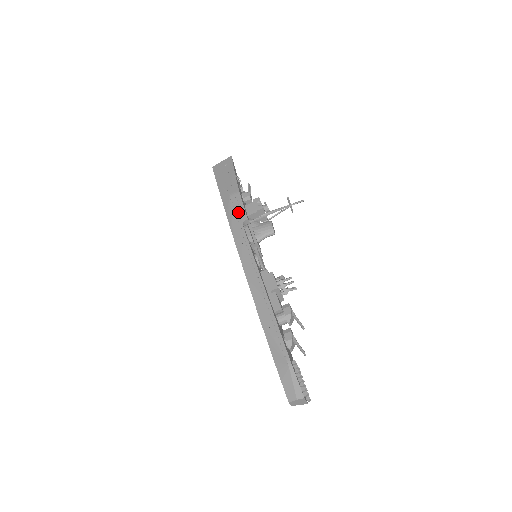
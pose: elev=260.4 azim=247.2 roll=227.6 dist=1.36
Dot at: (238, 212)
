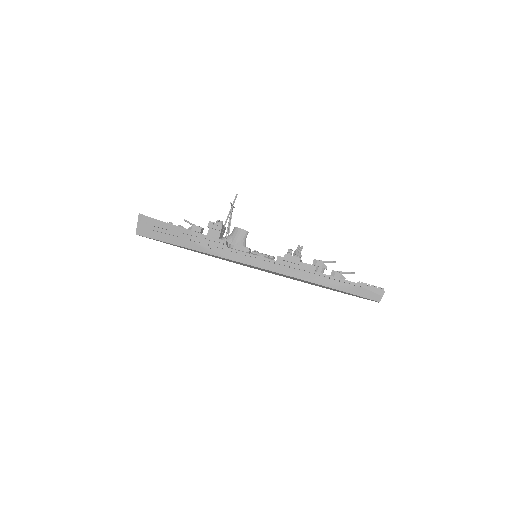
Dot at: (213, 244)
